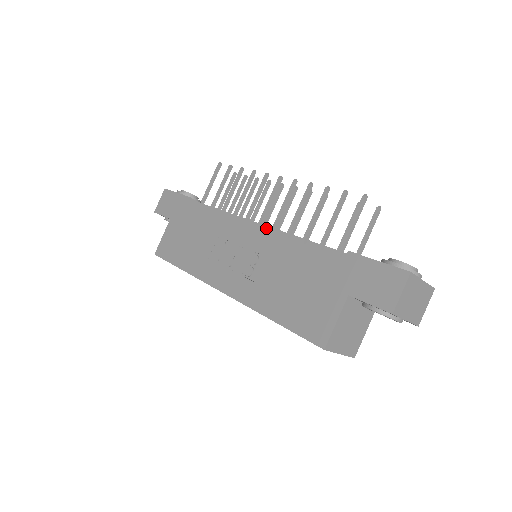
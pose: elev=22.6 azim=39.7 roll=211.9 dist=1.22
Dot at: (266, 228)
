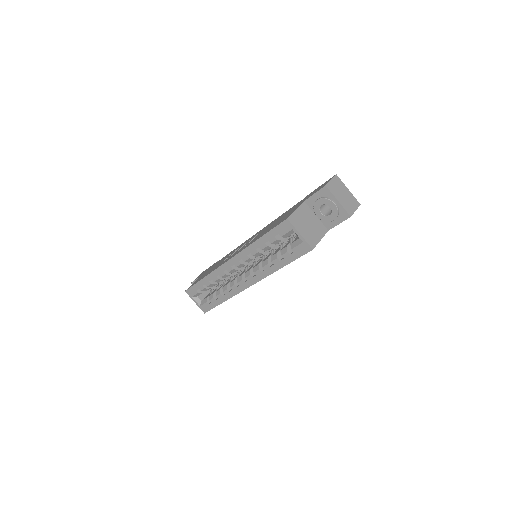
Dot at: occluded
